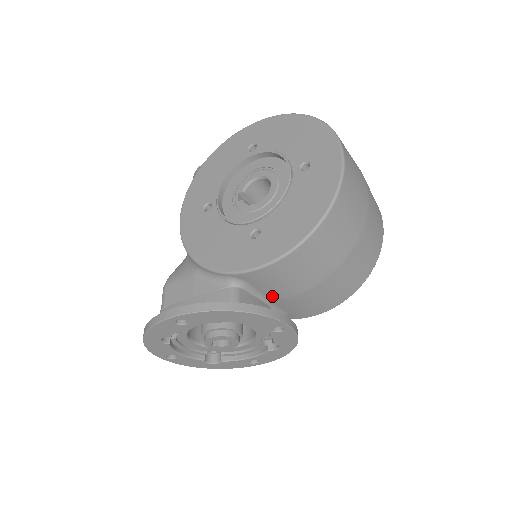
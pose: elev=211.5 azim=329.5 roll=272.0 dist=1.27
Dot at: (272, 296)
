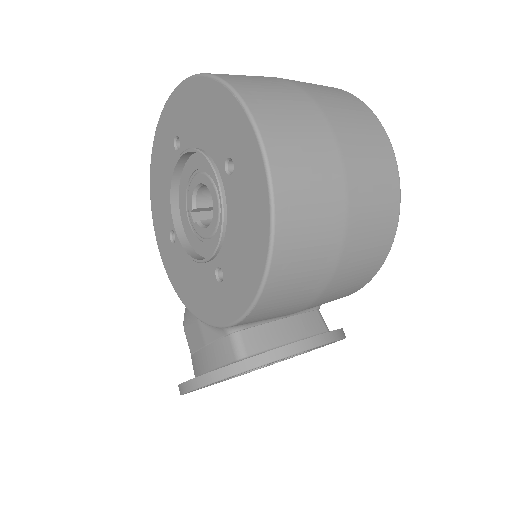
Dot at: occluded
